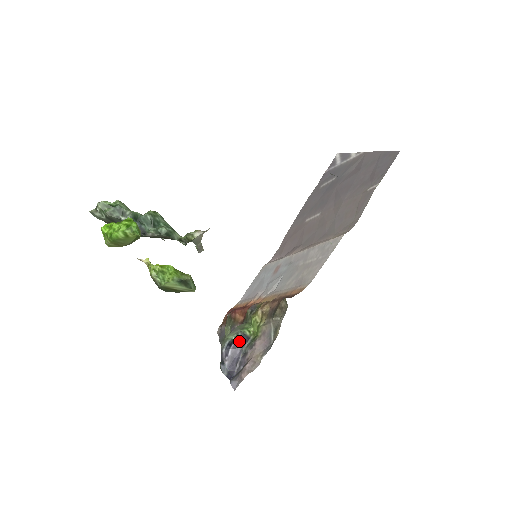
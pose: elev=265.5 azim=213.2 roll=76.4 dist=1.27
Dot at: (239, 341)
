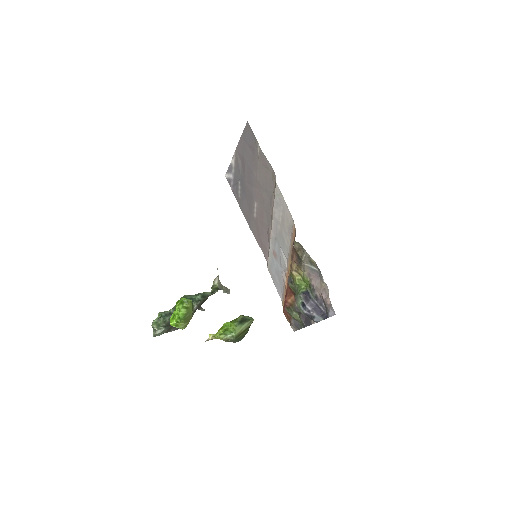
Dot at: (305, 298)
